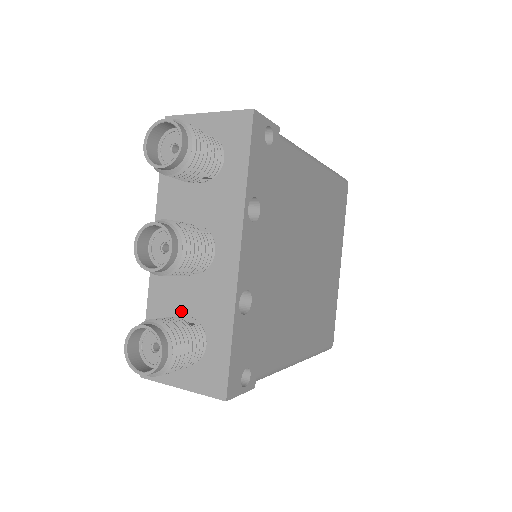
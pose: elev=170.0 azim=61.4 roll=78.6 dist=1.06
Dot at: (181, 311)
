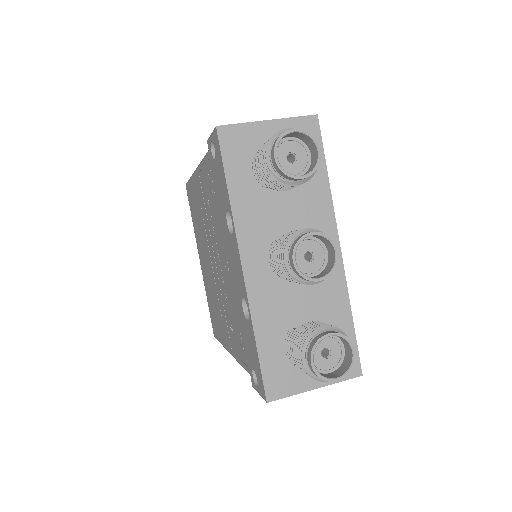
Dot at: (296, 318)
